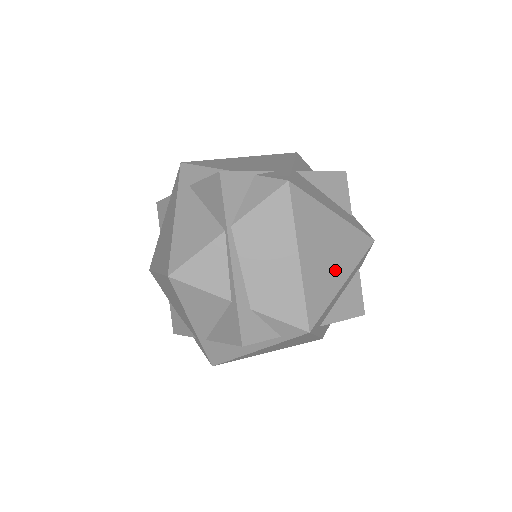
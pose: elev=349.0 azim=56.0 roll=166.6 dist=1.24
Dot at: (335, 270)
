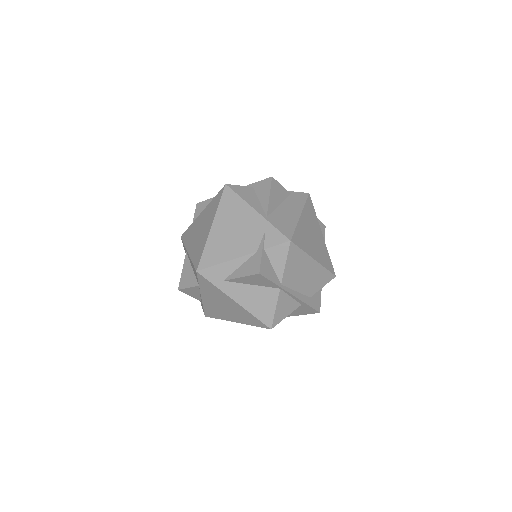
Dot at: (319, 238)
